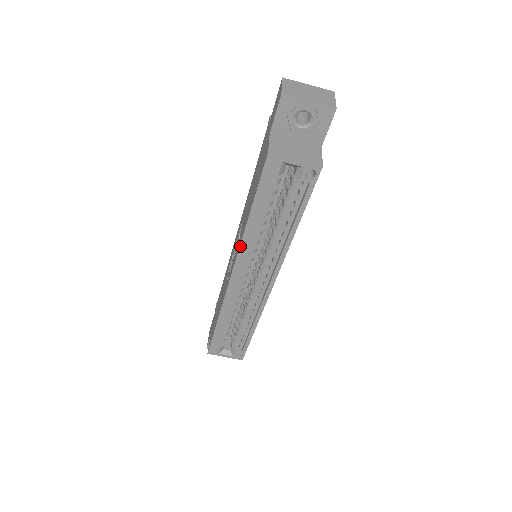
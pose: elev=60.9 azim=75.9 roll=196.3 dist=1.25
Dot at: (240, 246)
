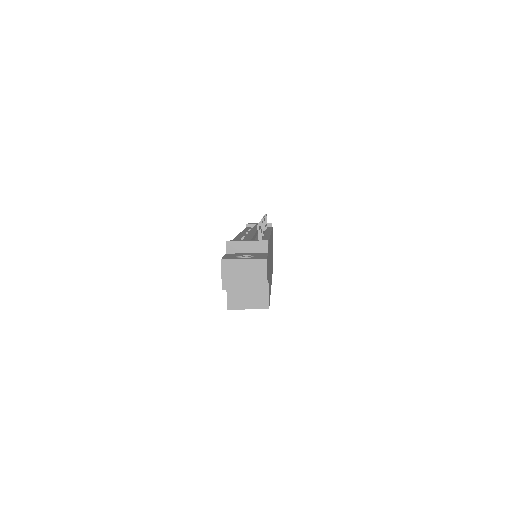
Dot at: occluded
